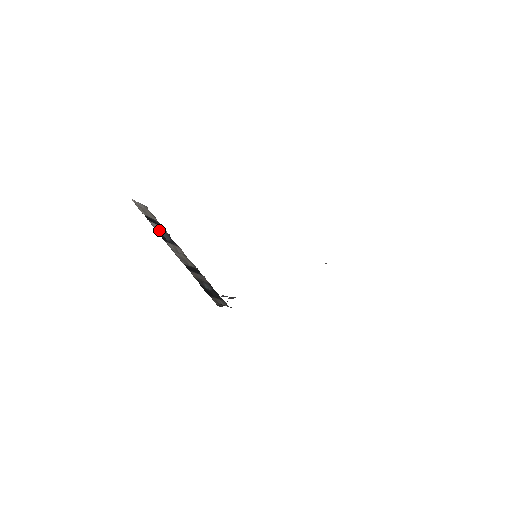
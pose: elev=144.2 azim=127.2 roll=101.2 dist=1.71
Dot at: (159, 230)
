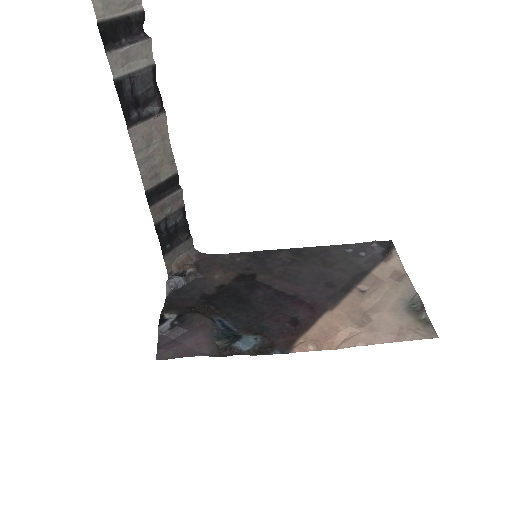
Dot at: (127, 76)
